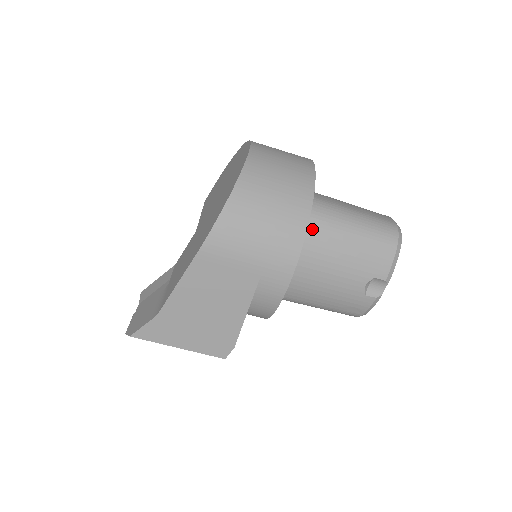
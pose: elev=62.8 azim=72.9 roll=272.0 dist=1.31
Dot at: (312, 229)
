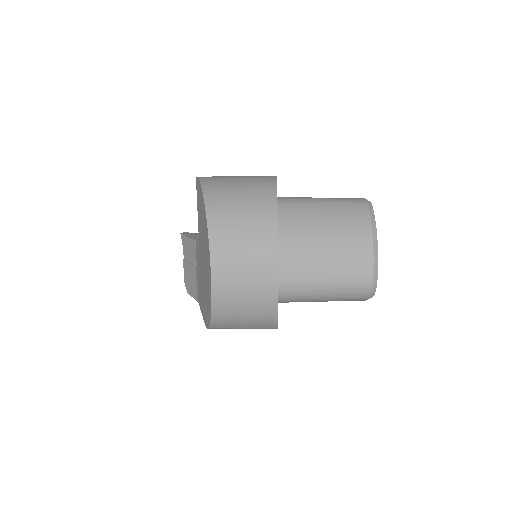
Dot at: occluded
